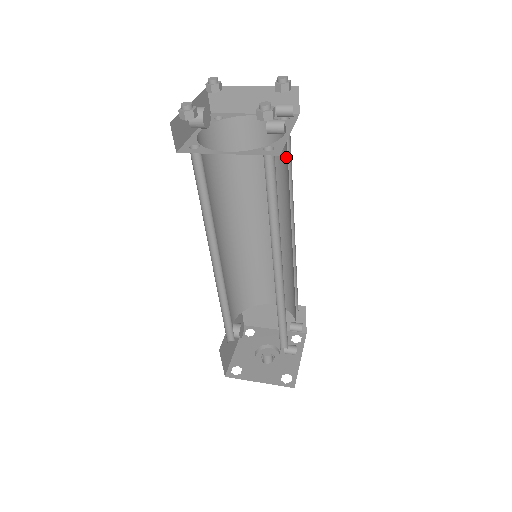
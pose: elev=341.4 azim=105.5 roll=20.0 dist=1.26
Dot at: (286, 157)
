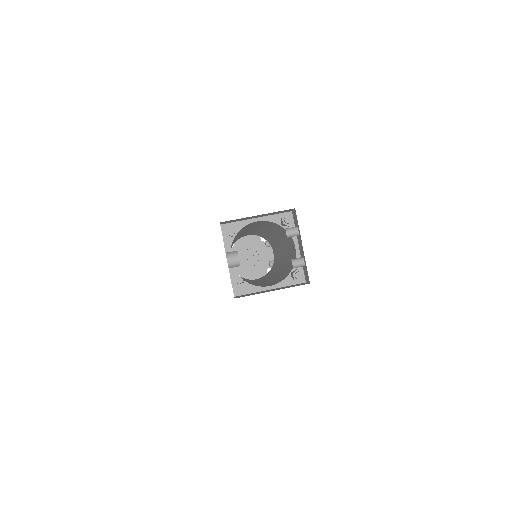
Dot at: occluded
